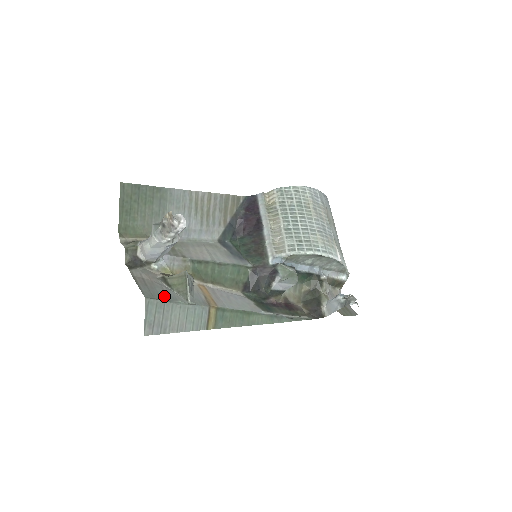
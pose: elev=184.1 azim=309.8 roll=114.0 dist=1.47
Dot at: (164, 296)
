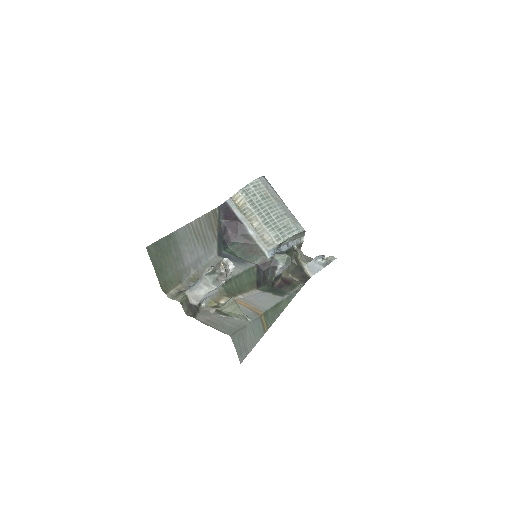
Dot at: (235, 326)
